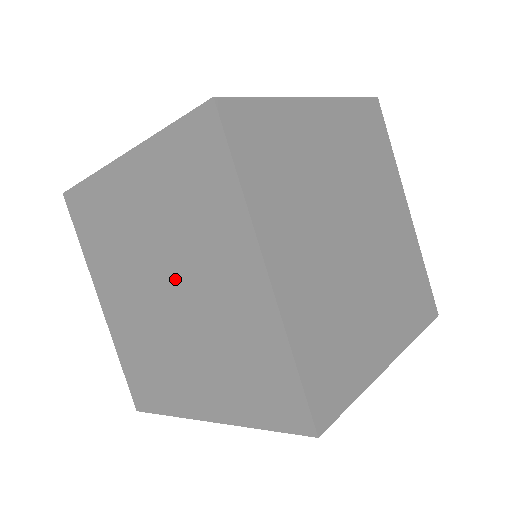
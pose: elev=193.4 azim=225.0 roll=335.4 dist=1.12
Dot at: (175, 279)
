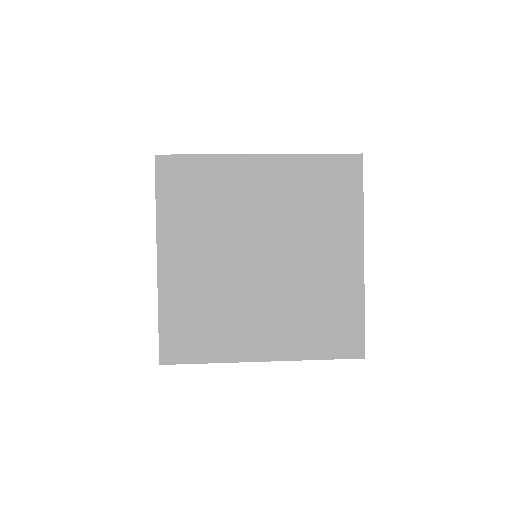
Dot at: occluded
